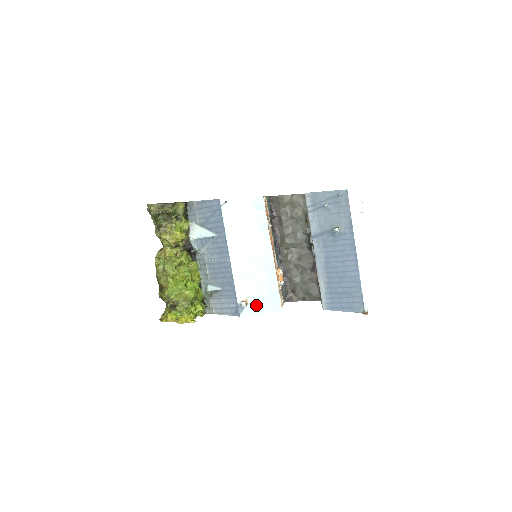
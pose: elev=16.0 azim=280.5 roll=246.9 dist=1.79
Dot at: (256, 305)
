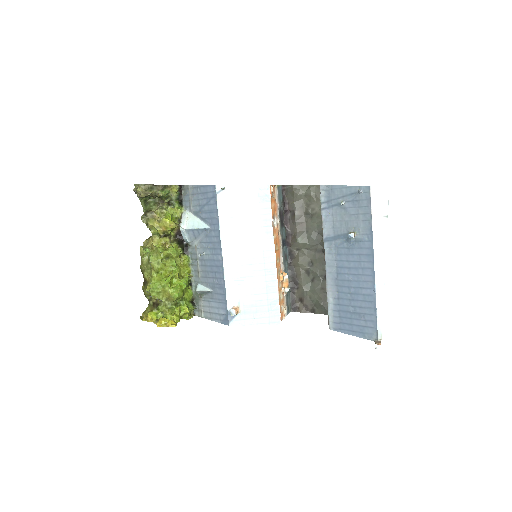
Dot at: (250, 314)
